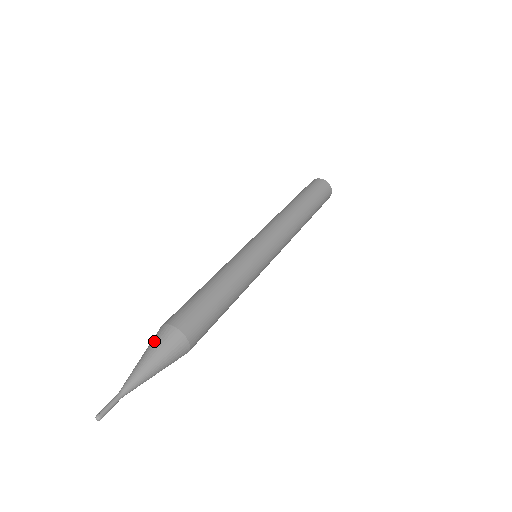
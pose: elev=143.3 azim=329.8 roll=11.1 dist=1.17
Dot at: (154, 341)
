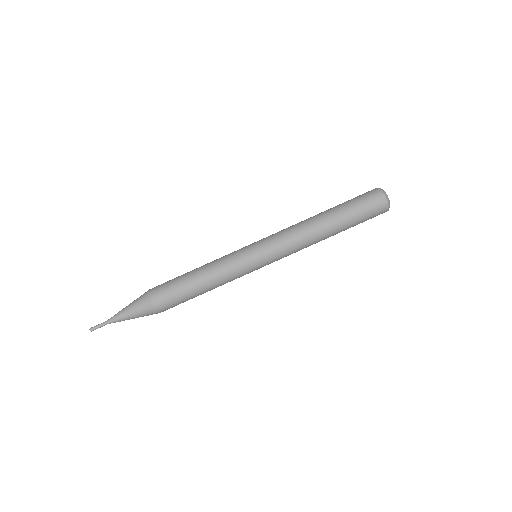
Dot at: (138, 304)
